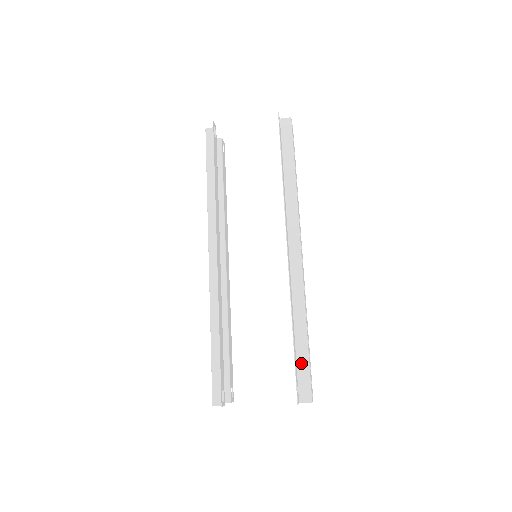
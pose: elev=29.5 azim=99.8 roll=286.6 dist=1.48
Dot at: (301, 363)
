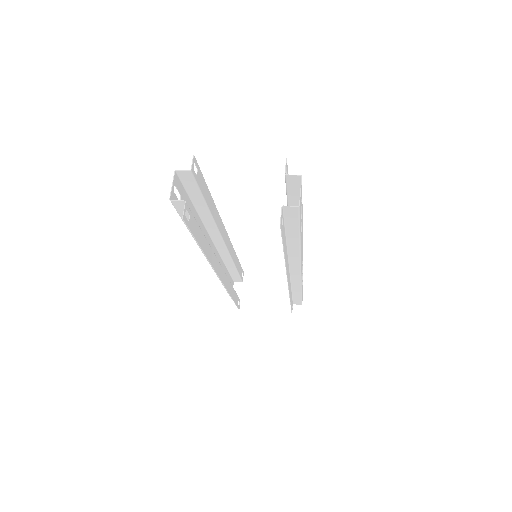
Dot at: (296, 298)
